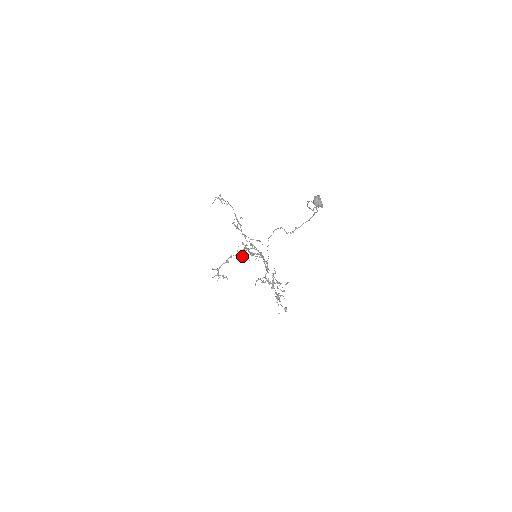
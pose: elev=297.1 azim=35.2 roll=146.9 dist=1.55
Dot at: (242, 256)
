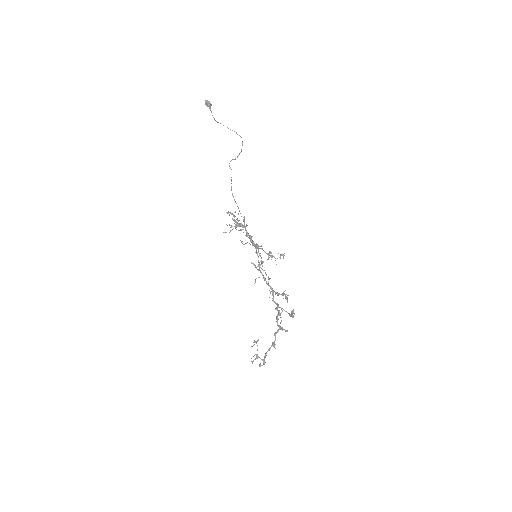
Dot at: (278, 314)
